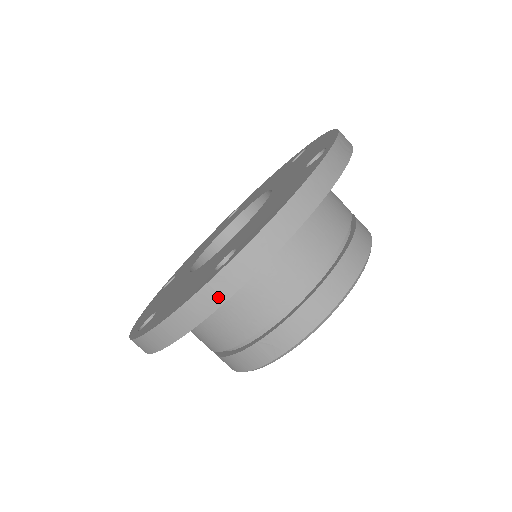
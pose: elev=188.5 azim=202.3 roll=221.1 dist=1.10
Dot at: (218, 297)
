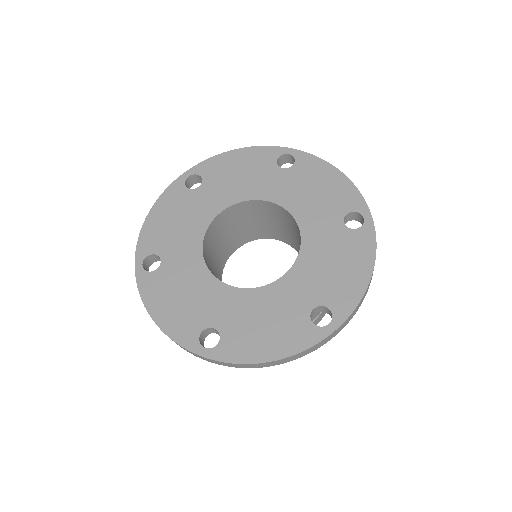
Dot at: (321, 345)
